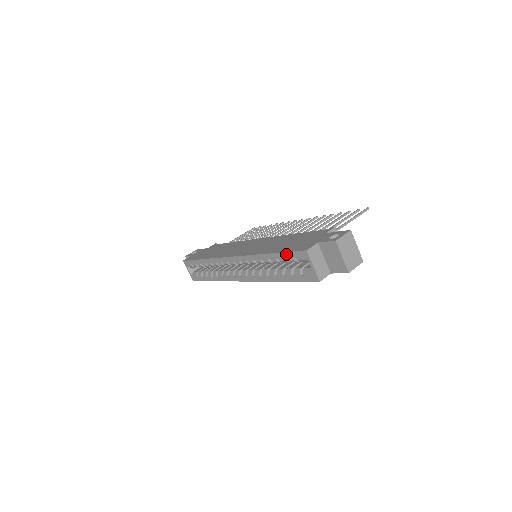
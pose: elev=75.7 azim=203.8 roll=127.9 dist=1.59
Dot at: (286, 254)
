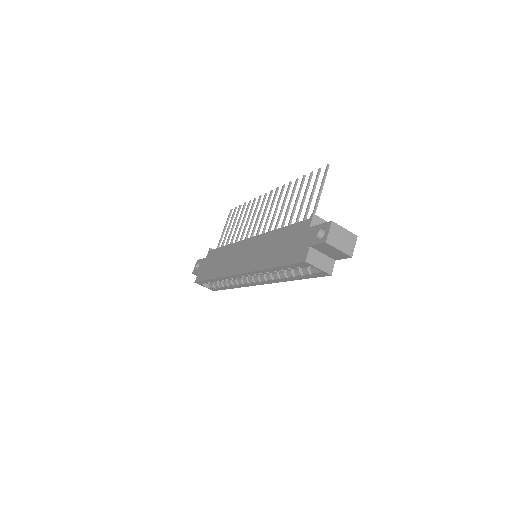
Dot at: (288, 266)
